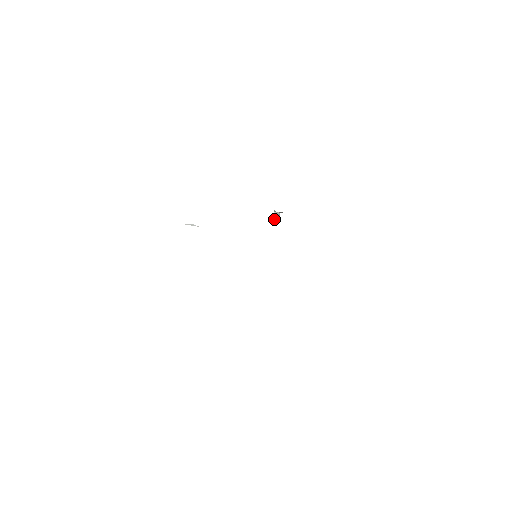
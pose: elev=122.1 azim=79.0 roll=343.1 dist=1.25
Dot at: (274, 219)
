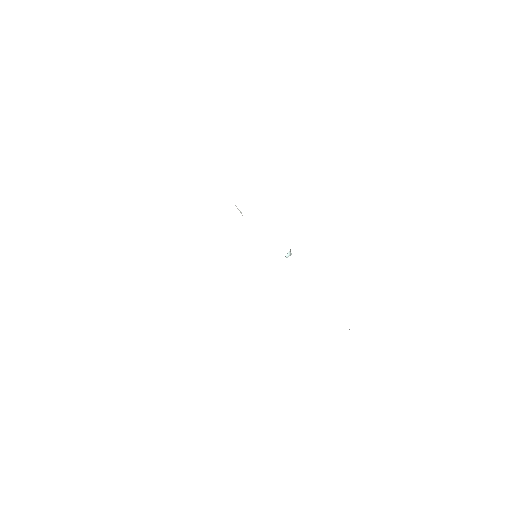
Dot at: (286, 255)
